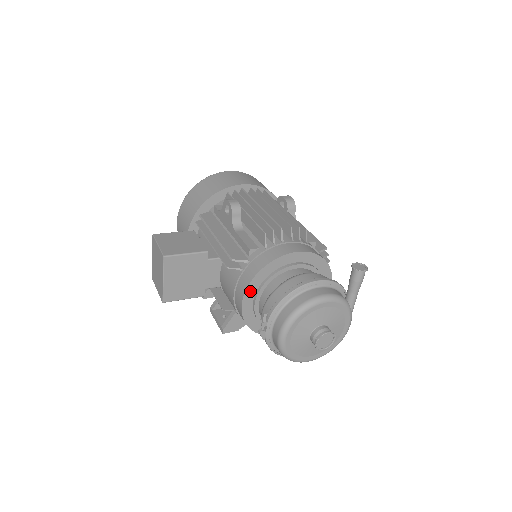
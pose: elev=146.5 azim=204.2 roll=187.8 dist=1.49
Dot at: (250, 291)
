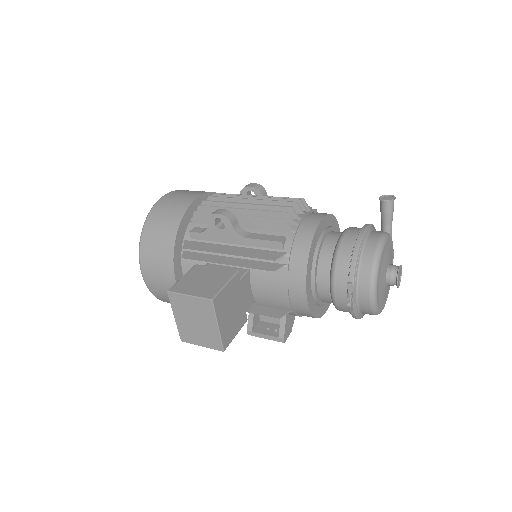
Dot at: (308, 279)
